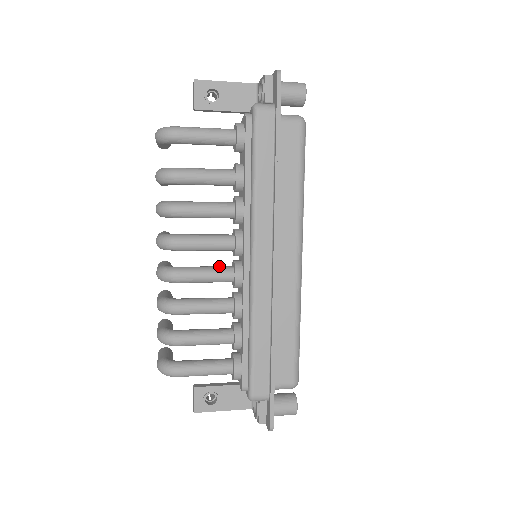
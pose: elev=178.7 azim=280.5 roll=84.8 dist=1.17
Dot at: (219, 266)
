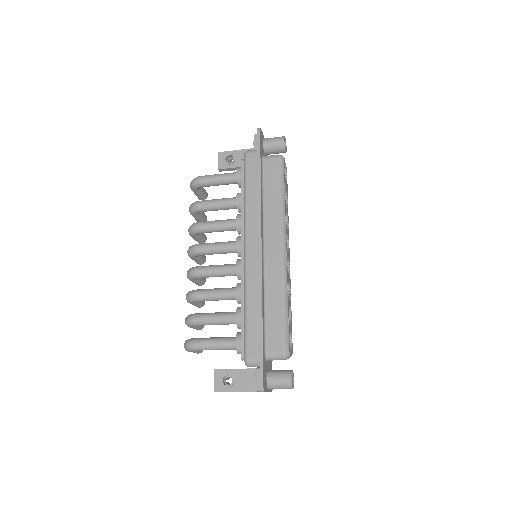
Dot at: (228, 264)
